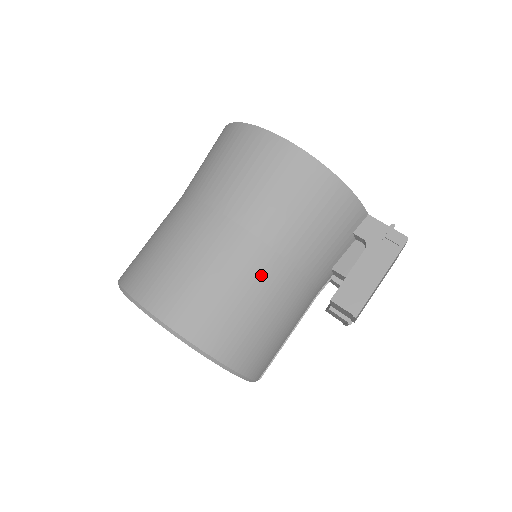
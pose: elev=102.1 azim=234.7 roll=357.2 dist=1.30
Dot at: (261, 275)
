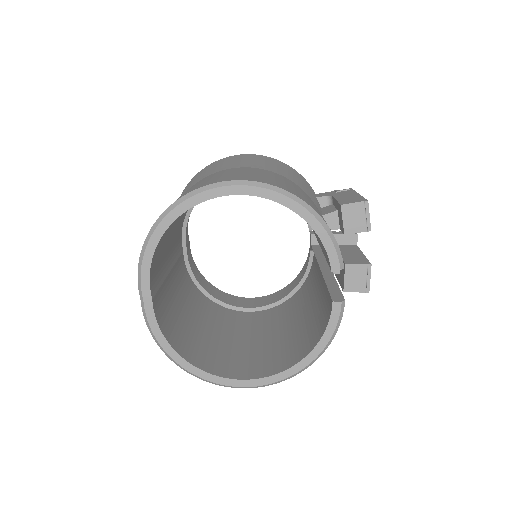
Dot at: occluded
